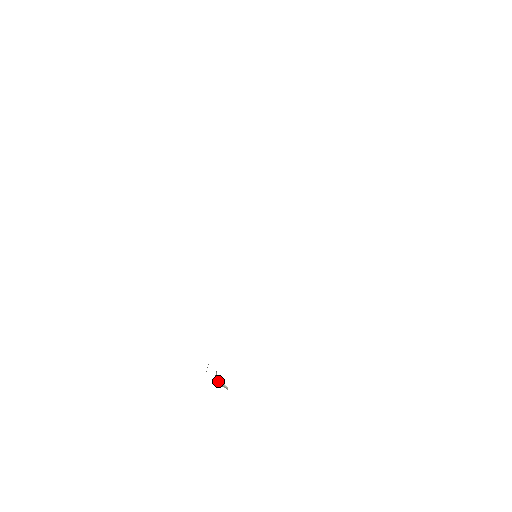
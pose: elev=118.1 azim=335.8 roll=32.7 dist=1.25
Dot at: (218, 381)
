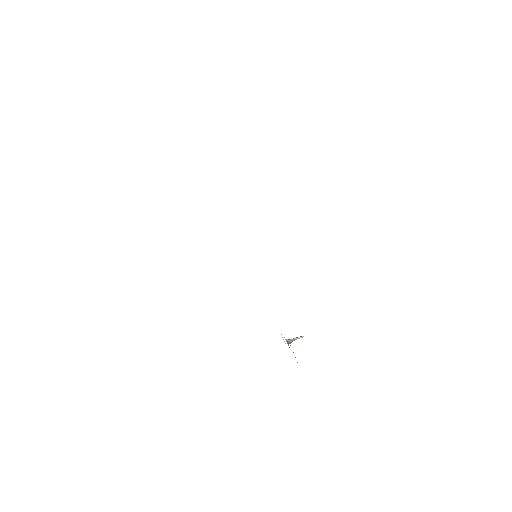
Dot at: occluded
